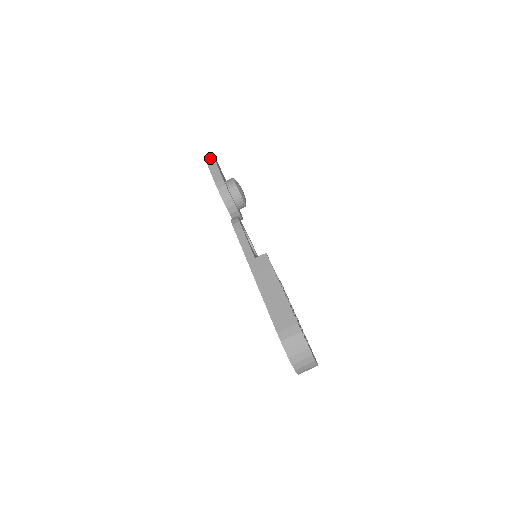
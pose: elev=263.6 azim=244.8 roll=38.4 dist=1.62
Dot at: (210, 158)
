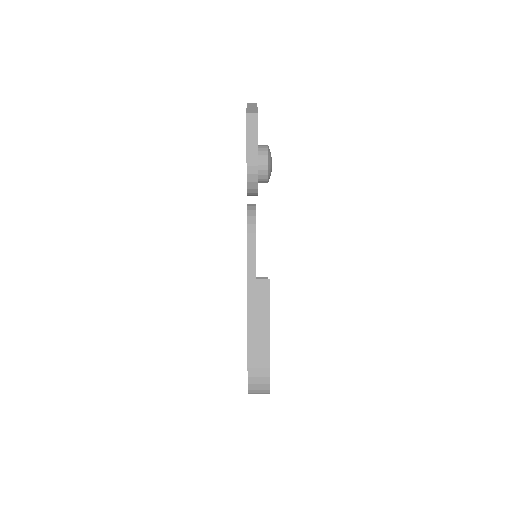
Dot at: (253, 114)
